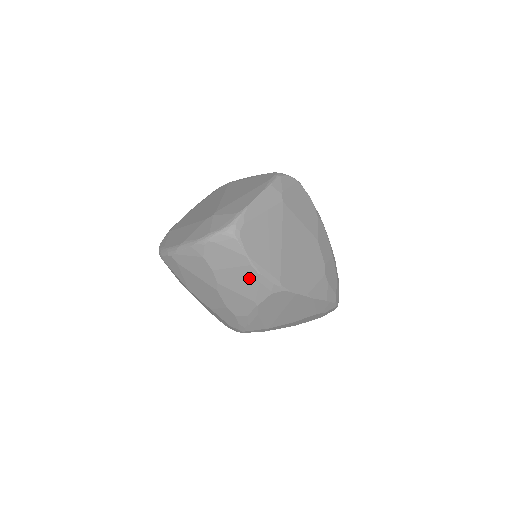
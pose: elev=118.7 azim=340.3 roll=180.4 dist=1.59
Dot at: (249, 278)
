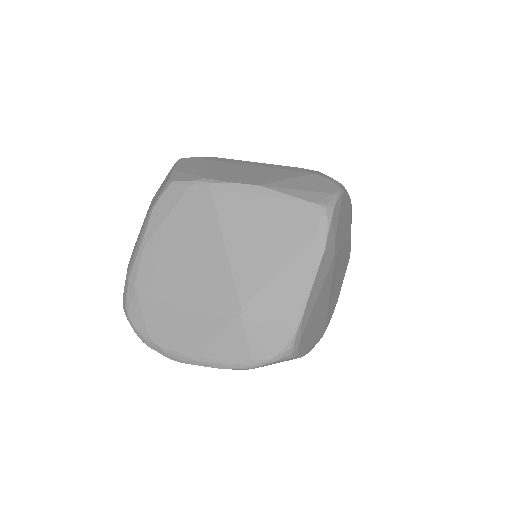
Dot at: occluded
